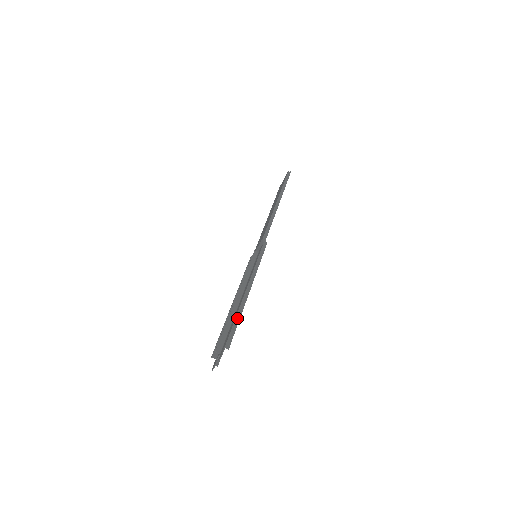
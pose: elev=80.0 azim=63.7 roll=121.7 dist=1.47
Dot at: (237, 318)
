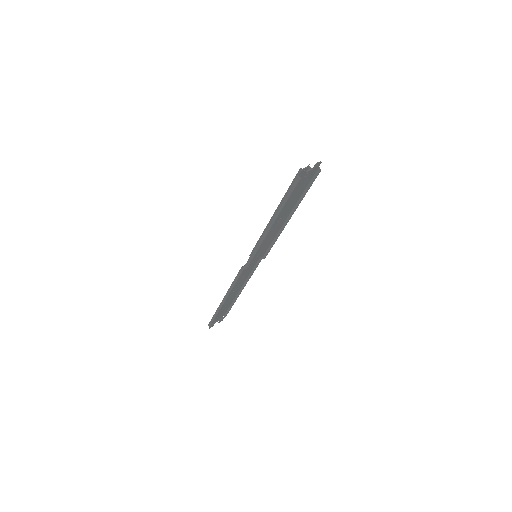
Dot at: (304, 193)
